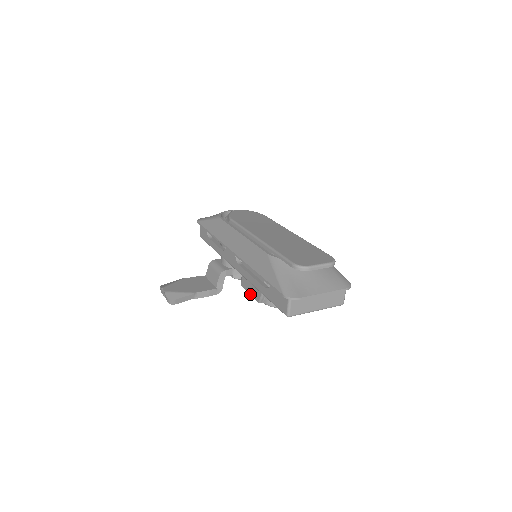
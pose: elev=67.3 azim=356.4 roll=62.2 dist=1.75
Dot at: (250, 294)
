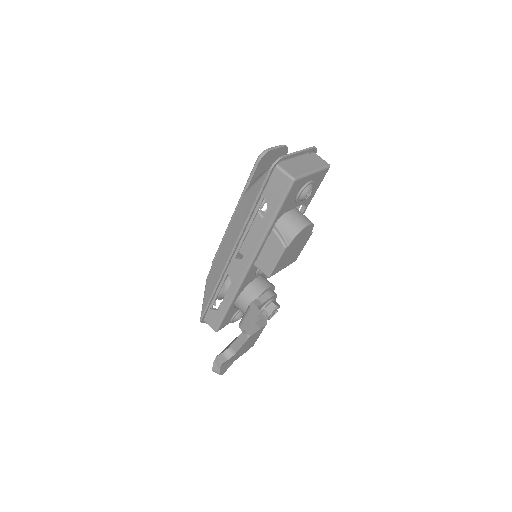
Dot at: (276, 261)
